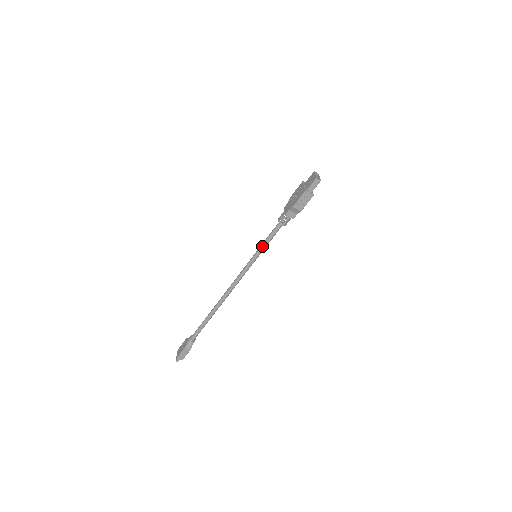
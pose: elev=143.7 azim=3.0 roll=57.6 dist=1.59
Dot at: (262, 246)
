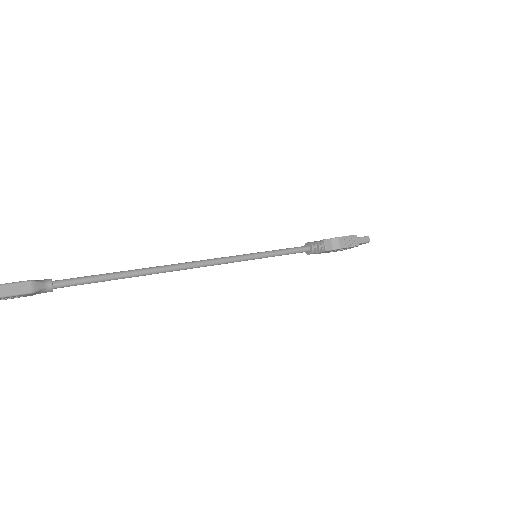
Dot at: (273, 250)
